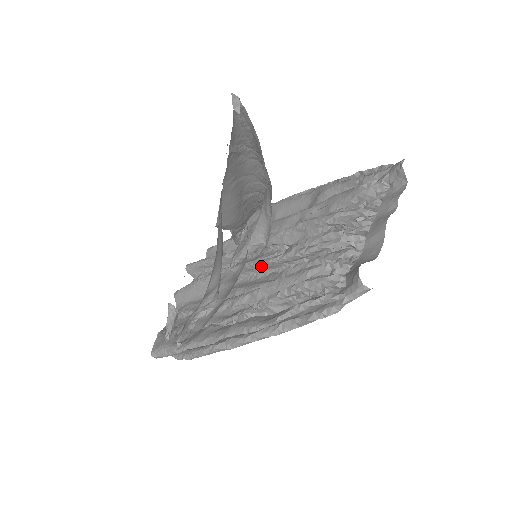
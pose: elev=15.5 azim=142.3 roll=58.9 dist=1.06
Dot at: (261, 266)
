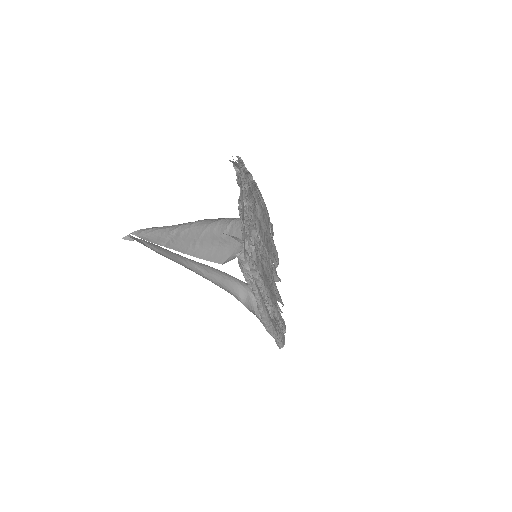
Dot at: occluded
